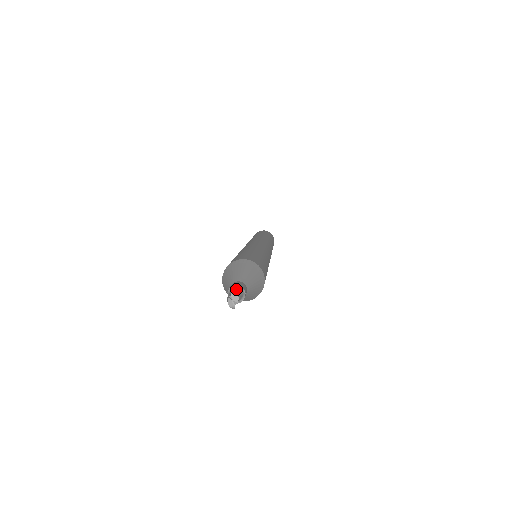
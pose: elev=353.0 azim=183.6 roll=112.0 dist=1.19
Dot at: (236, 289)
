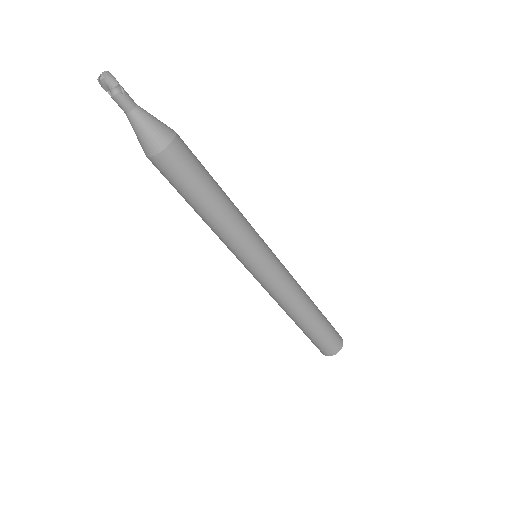
Dot at: occluded
